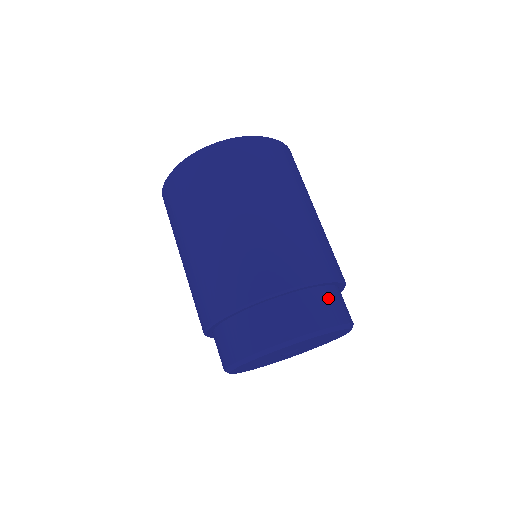
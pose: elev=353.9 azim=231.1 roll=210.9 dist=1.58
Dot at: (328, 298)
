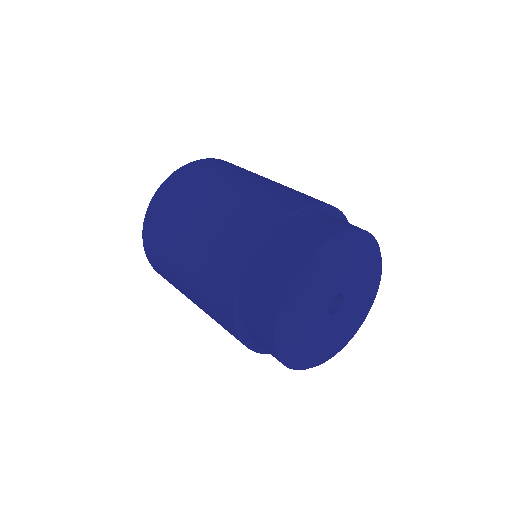
Dot at: occluded
